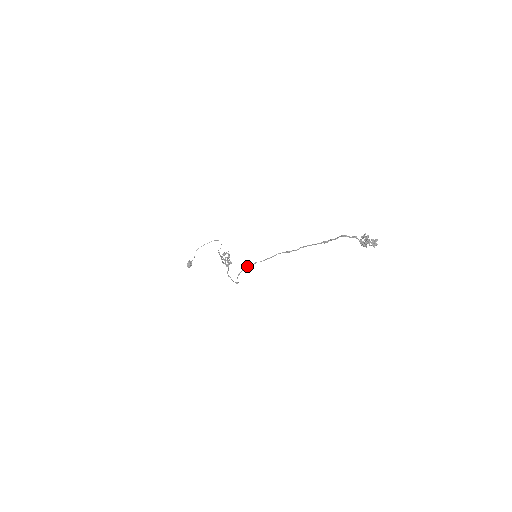
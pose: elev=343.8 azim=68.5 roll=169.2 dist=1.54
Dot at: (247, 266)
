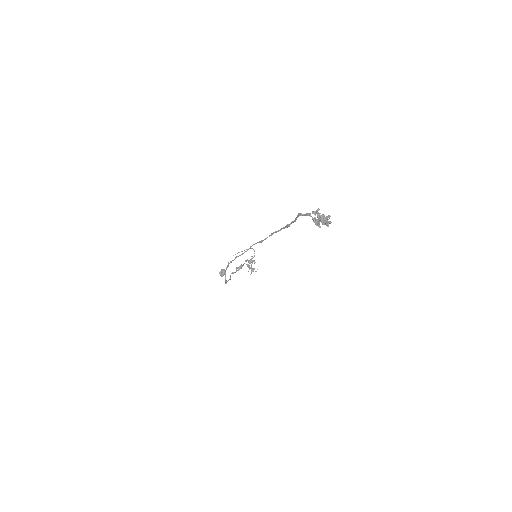
Dot at: (230, 262)
